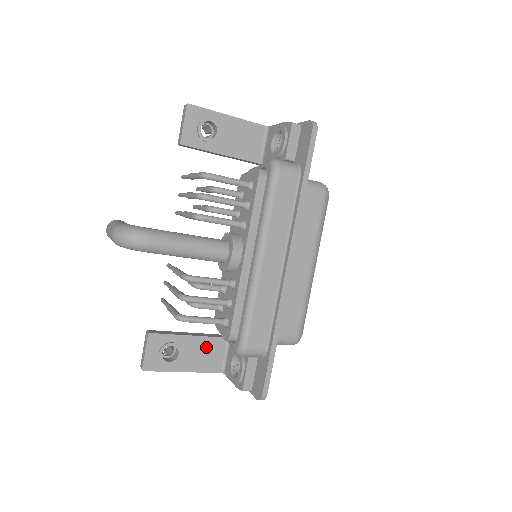
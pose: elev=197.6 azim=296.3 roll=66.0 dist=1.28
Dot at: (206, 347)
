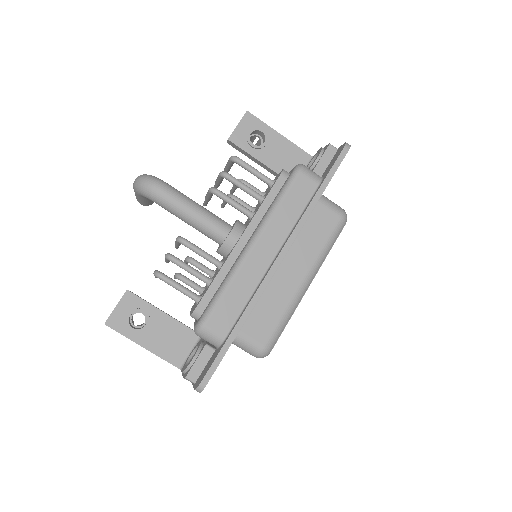
Dot at: (175, 333)
